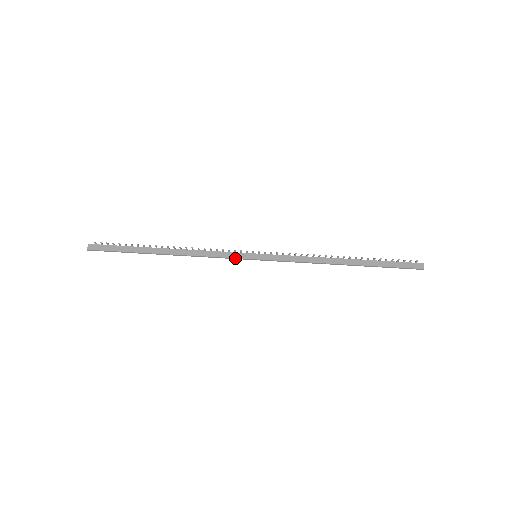
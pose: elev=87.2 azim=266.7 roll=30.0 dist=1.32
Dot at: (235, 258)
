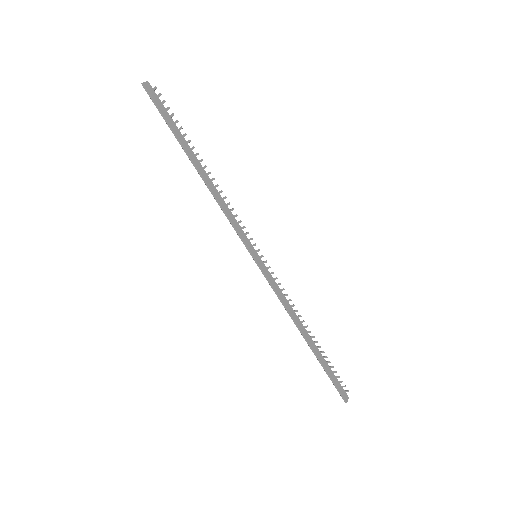
Dot at: (242, 238)
